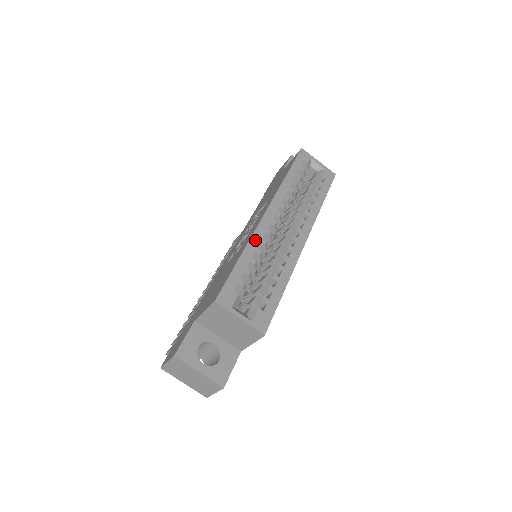
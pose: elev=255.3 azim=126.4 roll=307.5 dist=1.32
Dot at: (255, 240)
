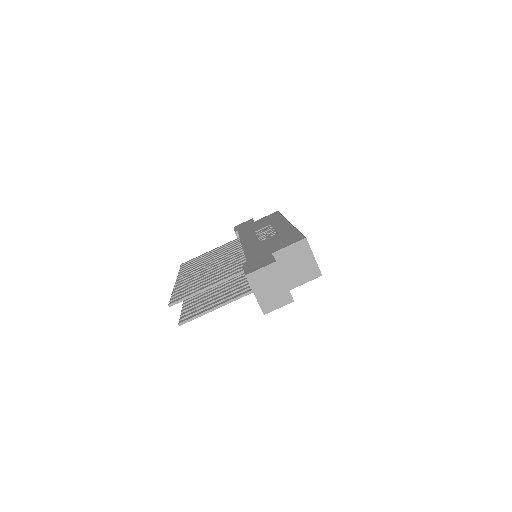
Dot at: occluded
